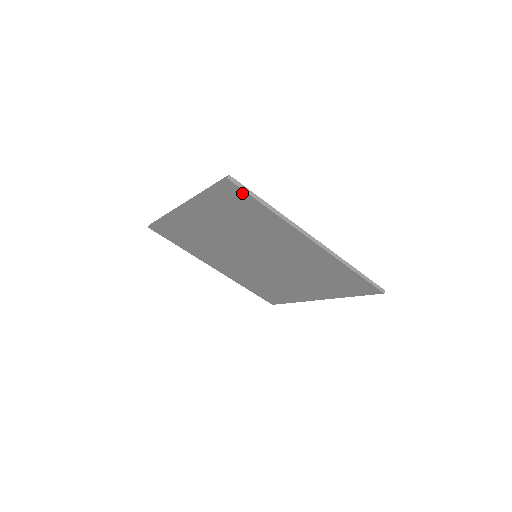
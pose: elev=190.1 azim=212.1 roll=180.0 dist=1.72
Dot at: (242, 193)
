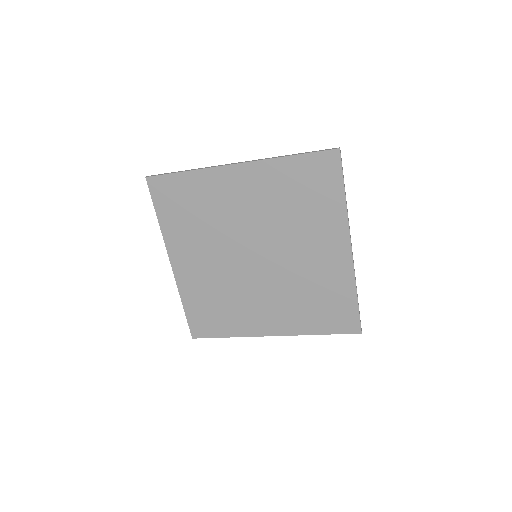
Dot at: (337, 170)
